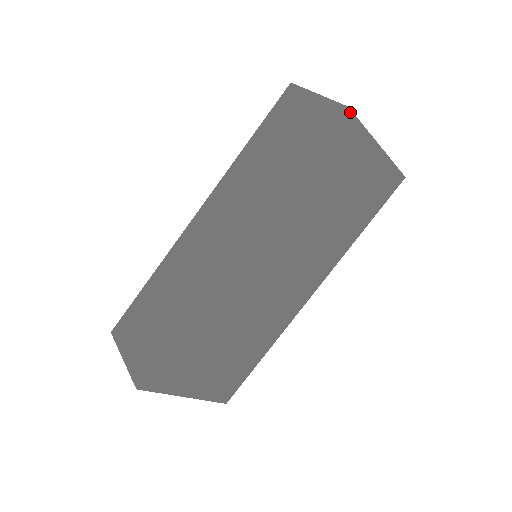
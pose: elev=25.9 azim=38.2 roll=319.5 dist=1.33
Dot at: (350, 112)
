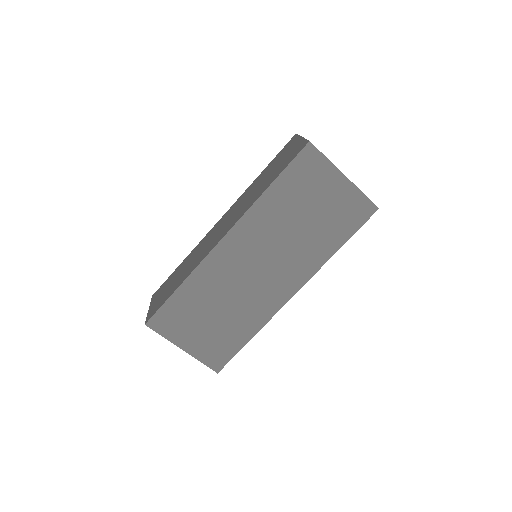
Dot at: (312, 145)
